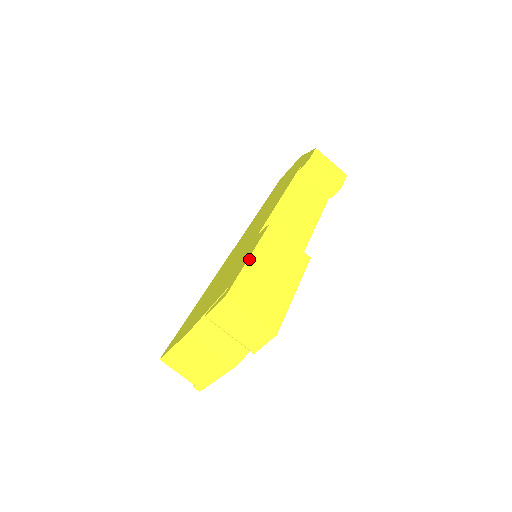
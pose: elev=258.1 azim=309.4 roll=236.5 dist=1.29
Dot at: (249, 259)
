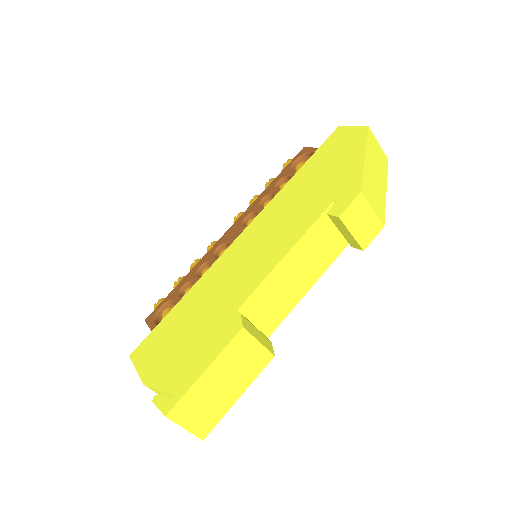
Dot at: (203, 374)
